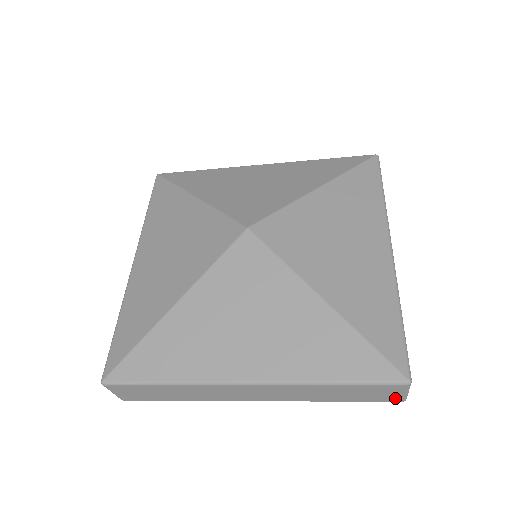
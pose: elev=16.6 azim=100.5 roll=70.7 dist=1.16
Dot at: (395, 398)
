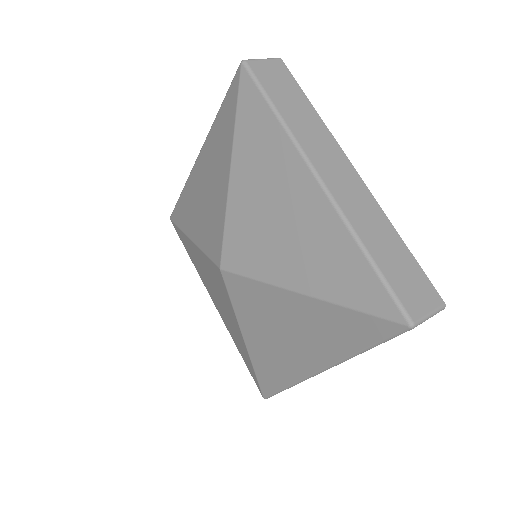
Dot at: occluded
